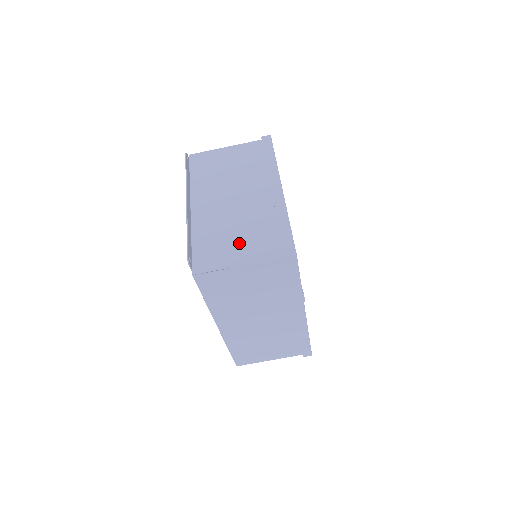
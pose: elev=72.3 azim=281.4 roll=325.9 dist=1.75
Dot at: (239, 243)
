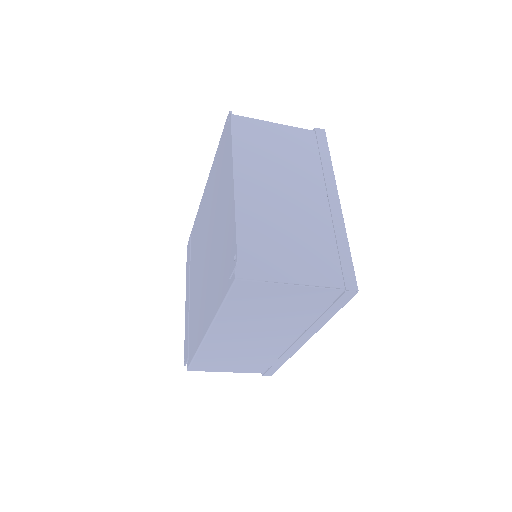
Dot at: (293, 254)
